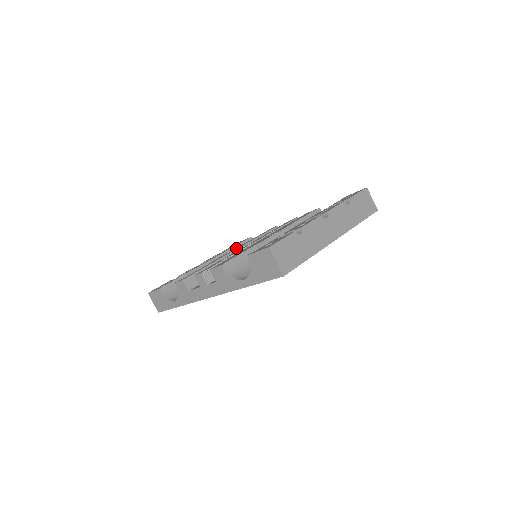
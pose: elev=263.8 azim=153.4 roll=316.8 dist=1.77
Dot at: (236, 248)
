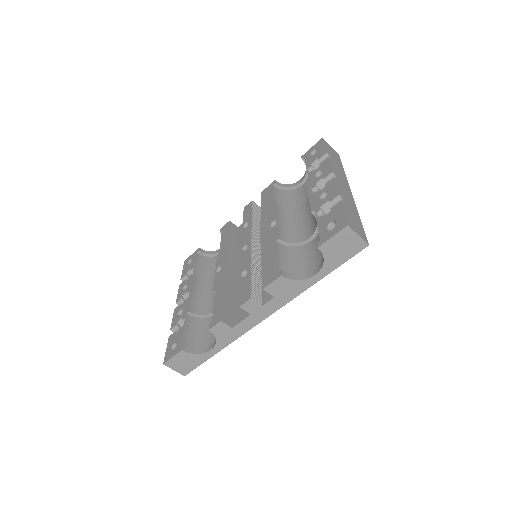
Dot at: (221, 262)
